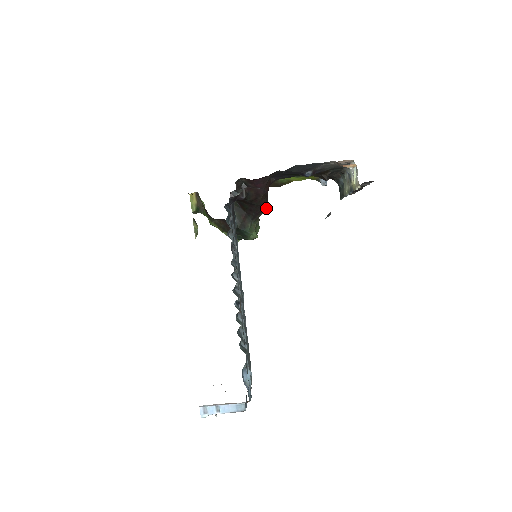
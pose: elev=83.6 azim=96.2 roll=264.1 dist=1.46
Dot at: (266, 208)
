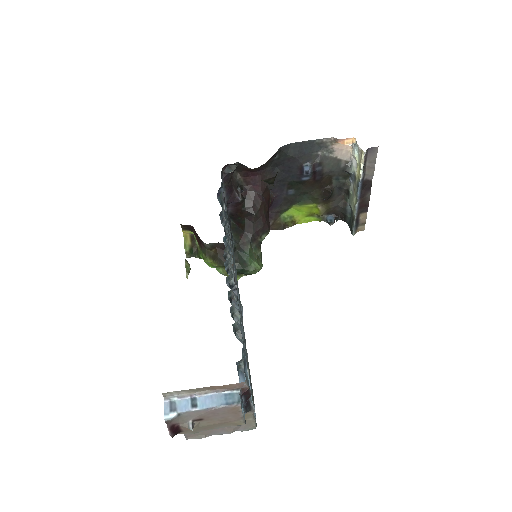
Dot at: (267, 229)
